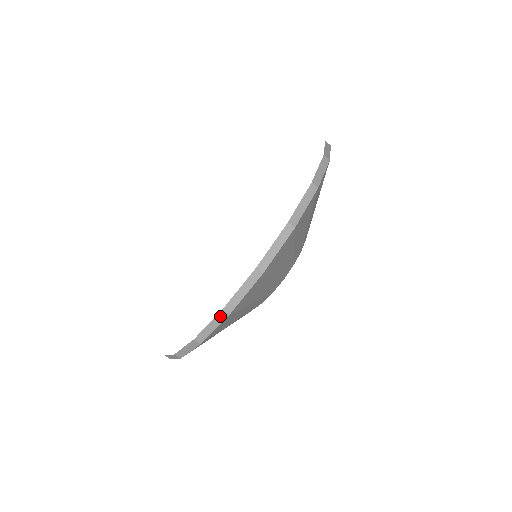
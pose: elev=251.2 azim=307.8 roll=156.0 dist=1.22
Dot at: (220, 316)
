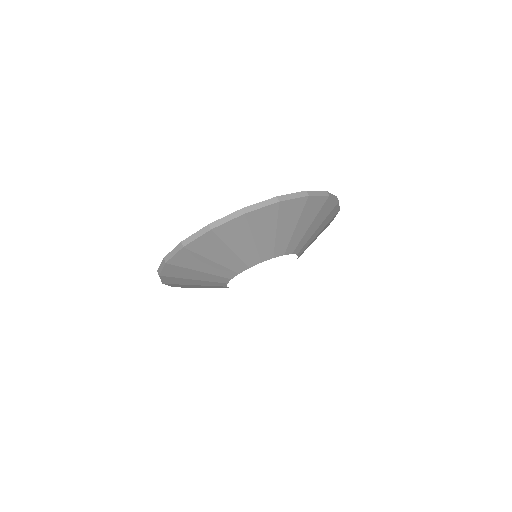
Dot at: (238, 212)
